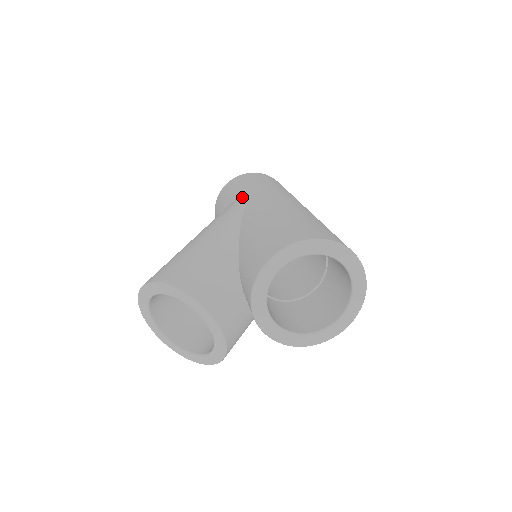
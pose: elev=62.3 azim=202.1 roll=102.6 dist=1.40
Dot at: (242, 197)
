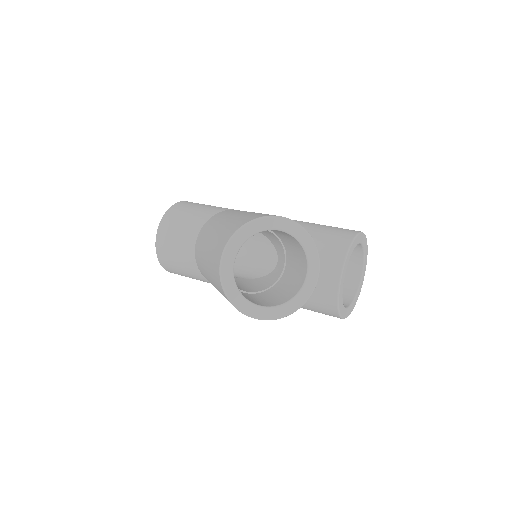
Dot at: occluded
